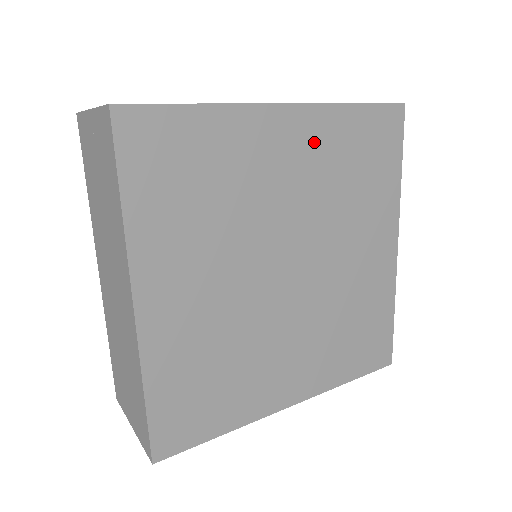
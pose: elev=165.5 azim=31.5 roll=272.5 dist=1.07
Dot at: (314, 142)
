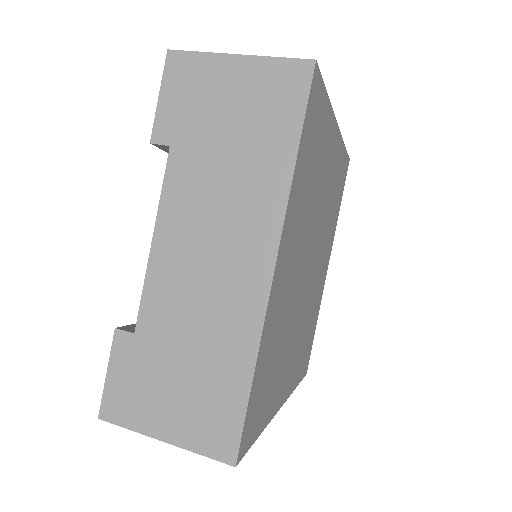
Dot at: (293, 228)
